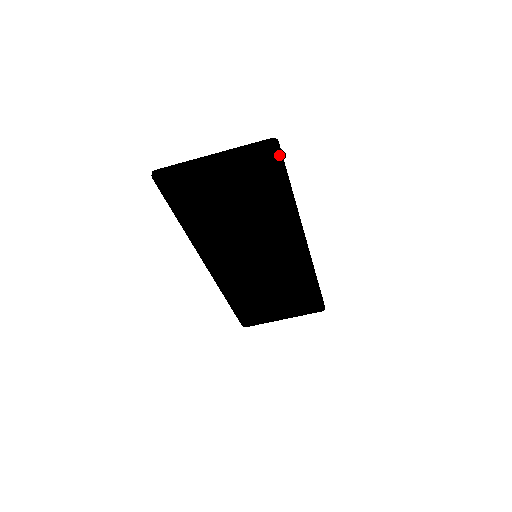
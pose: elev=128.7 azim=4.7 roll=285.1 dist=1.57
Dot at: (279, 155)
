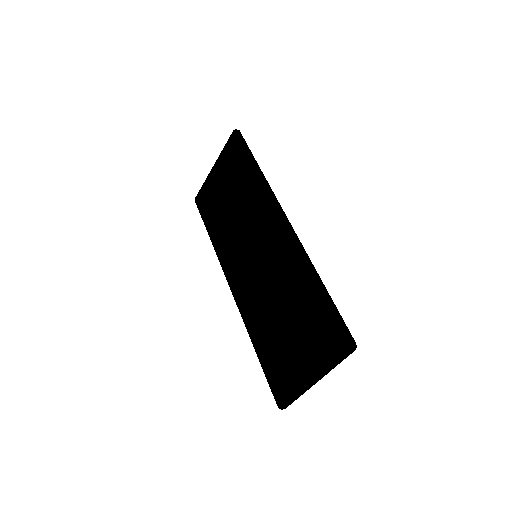
Dot at: (238, 137)
